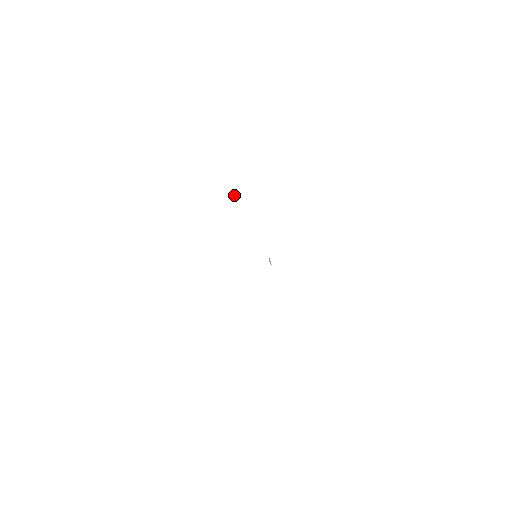
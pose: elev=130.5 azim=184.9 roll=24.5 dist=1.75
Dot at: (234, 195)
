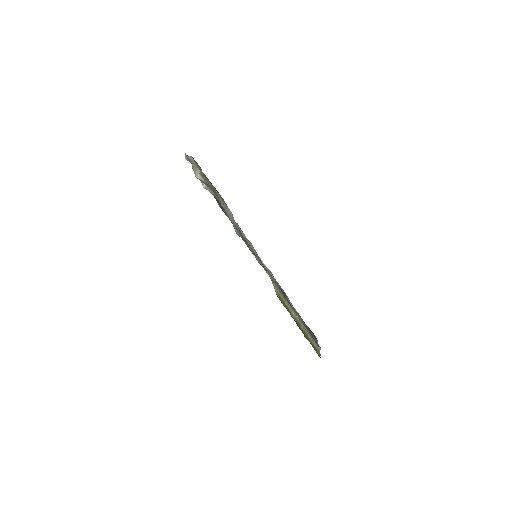
Dot at: (206, 188)
